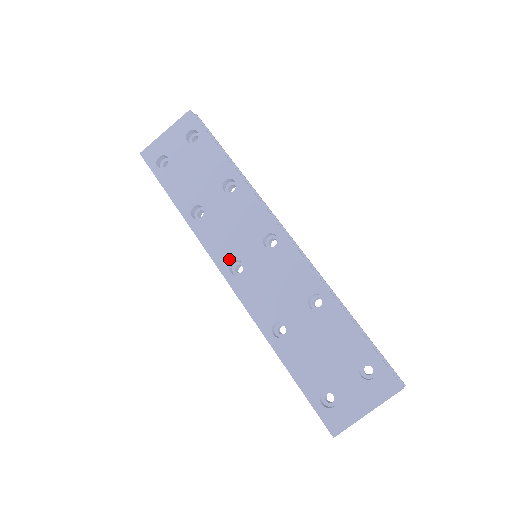
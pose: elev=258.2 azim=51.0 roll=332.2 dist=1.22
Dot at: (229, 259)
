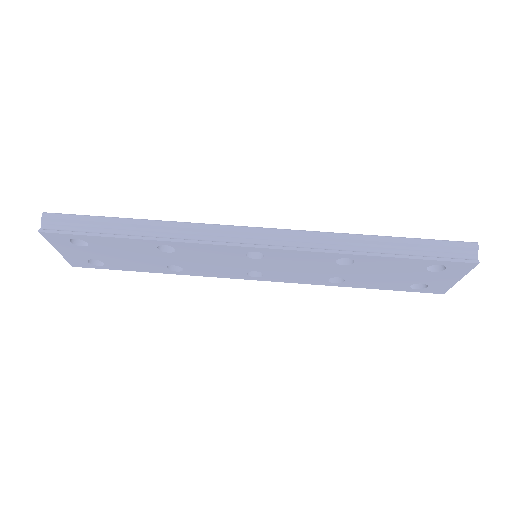
Dot at: (242, 274)
